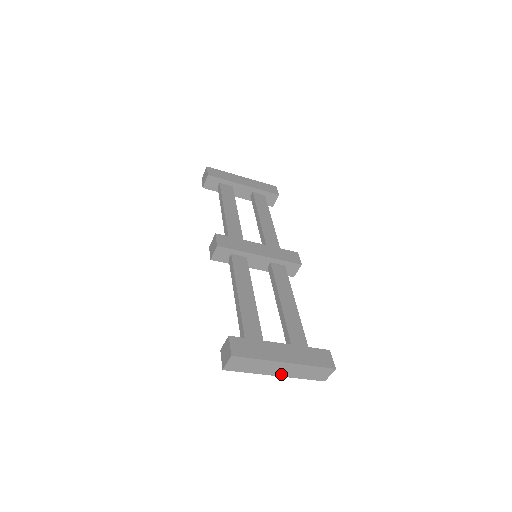
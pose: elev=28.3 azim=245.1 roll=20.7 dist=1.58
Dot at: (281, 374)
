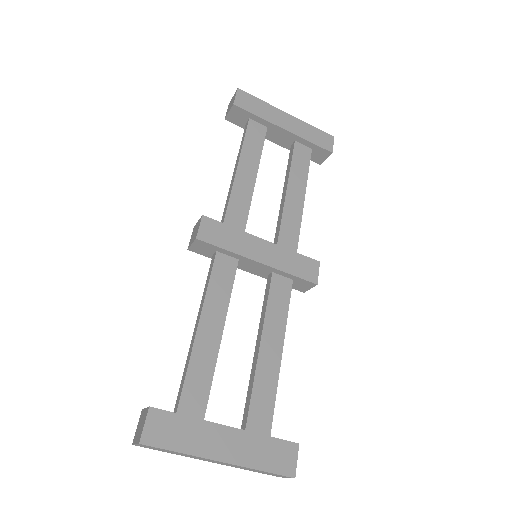
Dot at: occluded
